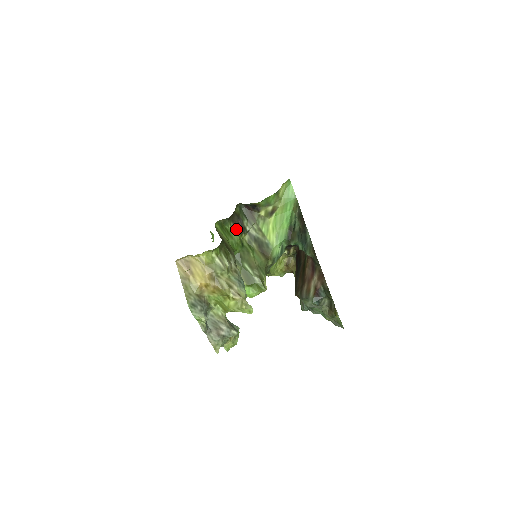
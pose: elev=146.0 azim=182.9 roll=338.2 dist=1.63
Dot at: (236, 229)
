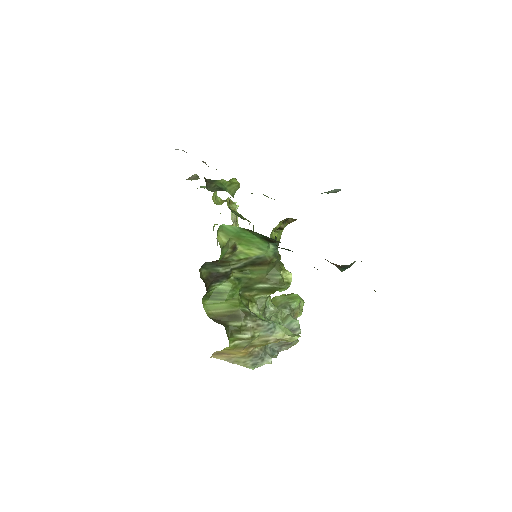
Dot at: (220, 281)
